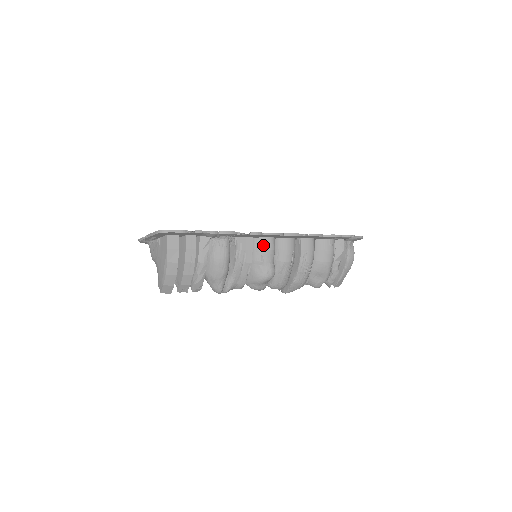
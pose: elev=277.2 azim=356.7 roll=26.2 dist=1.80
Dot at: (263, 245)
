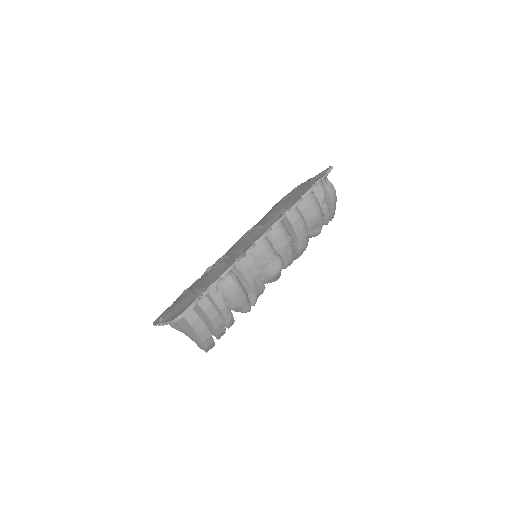
Dot at: (259, 249)
